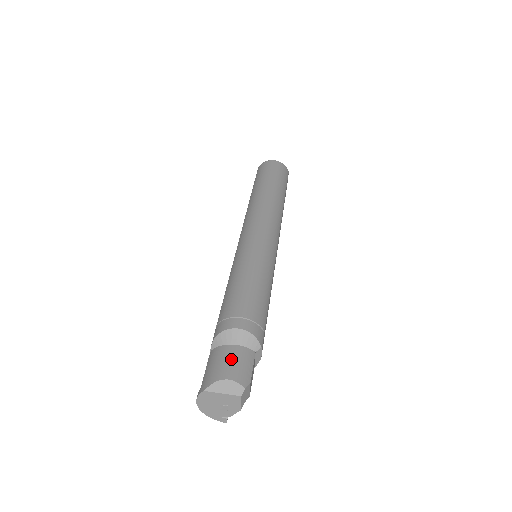
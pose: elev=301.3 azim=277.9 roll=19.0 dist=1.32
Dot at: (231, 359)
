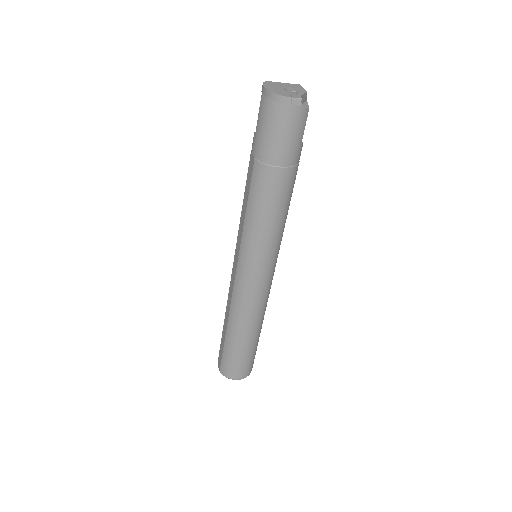
Dot at: occluded
